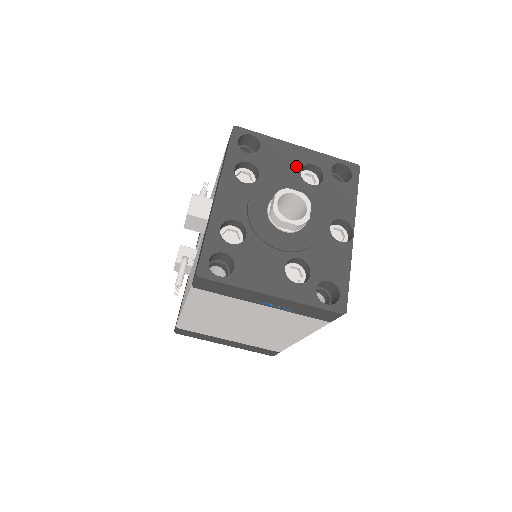
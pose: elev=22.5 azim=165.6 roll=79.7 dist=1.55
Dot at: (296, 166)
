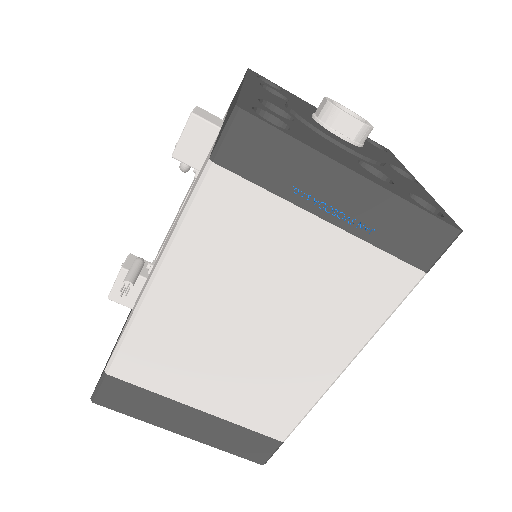
Dot at: occluded
